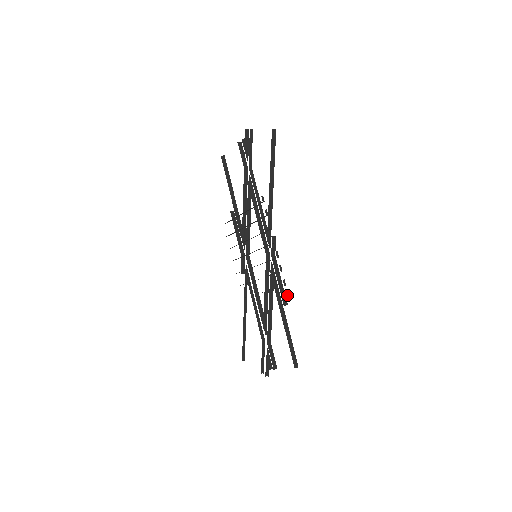
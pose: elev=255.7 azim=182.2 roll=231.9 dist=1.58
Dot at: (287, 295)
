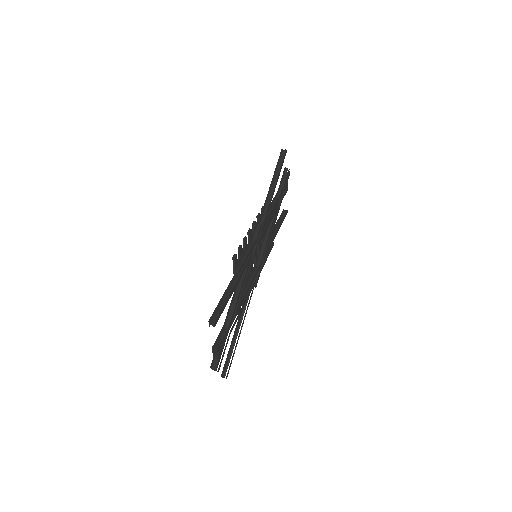
Dot at: (235, 254)
